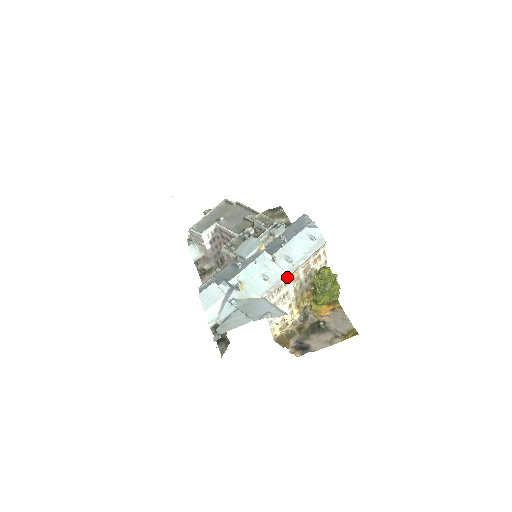
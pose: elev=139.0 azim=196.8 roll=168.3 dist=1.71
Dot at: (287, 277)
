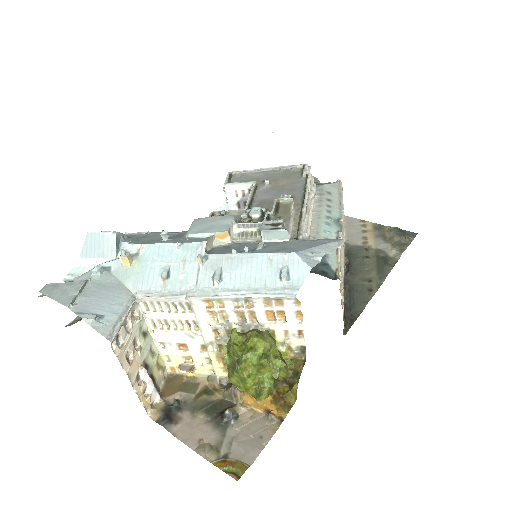
Dot at: (189, 297)
